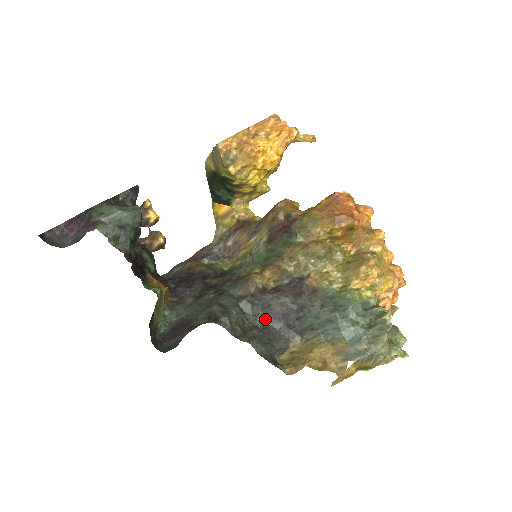
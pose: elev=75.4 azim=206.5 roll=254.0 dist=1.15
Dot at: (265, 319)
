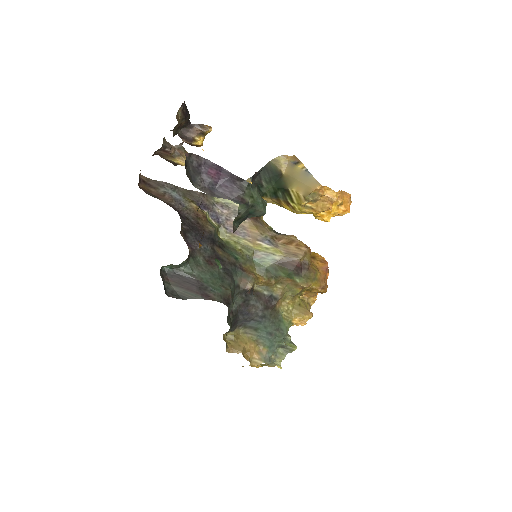
Dot at: (239, 309)
